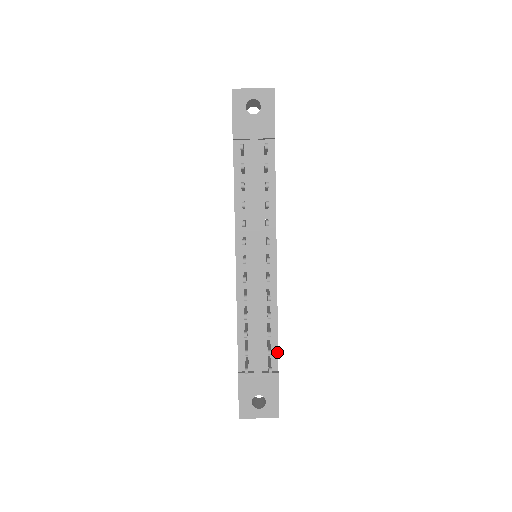
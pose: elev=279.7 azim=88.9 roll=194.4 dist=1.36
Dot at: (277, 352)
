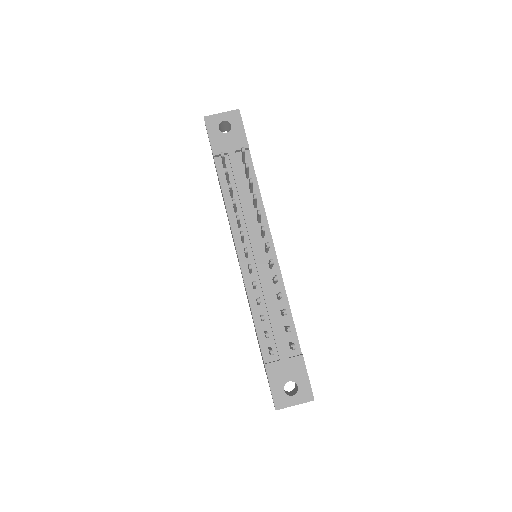
Dot at: (296, 336)
